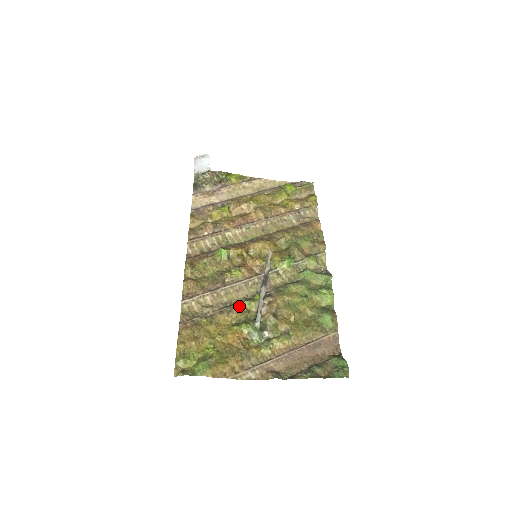
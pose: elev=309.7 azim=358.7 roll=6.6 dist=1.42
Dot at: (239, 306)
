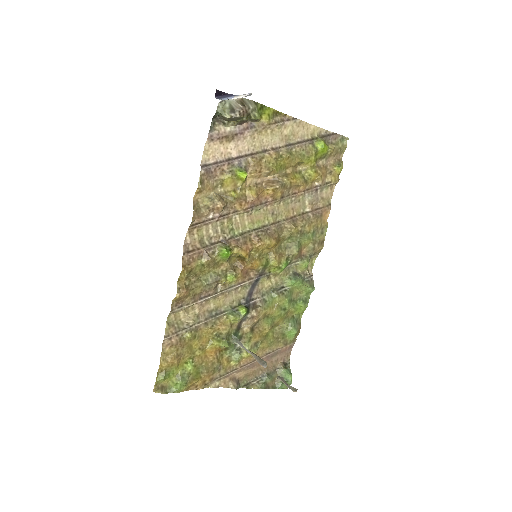
Dot at: (224, 316)
